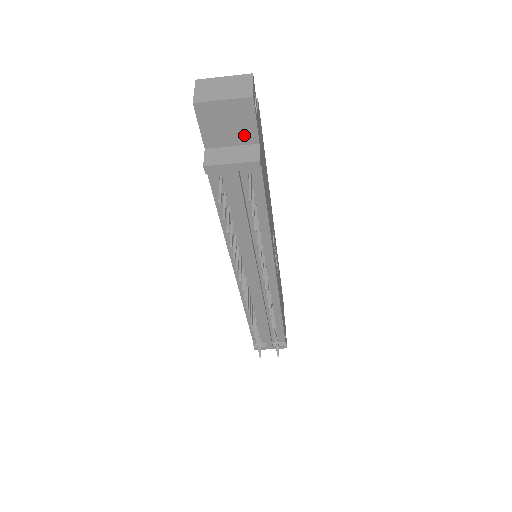
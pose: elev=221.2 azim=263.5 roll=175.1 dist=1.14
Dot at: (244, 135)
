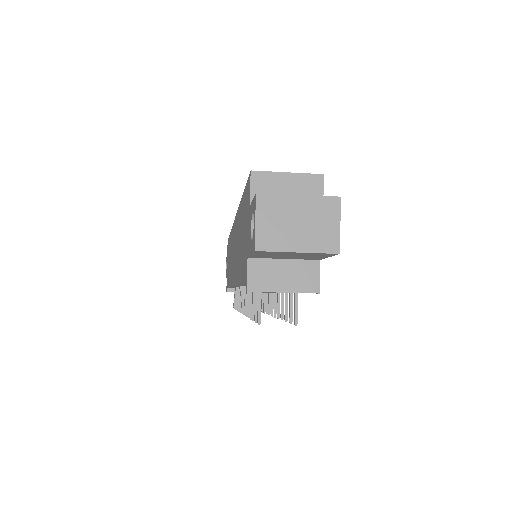
Dot at: (305, 258)
